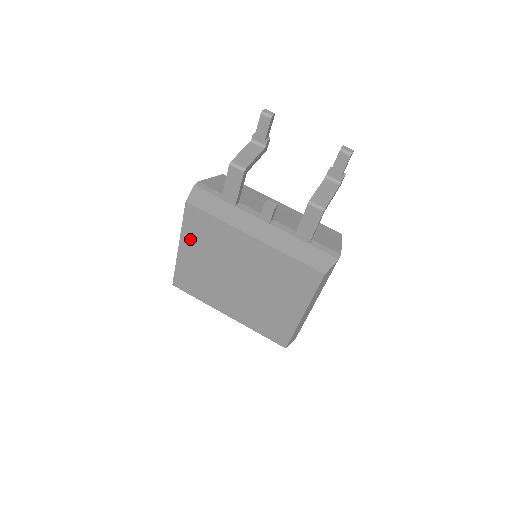
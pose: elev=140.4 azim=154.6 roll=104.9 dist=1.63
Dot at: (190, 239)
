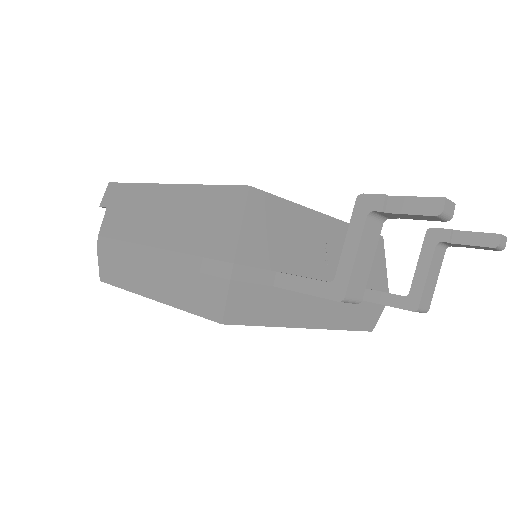
Dot at: occluded
